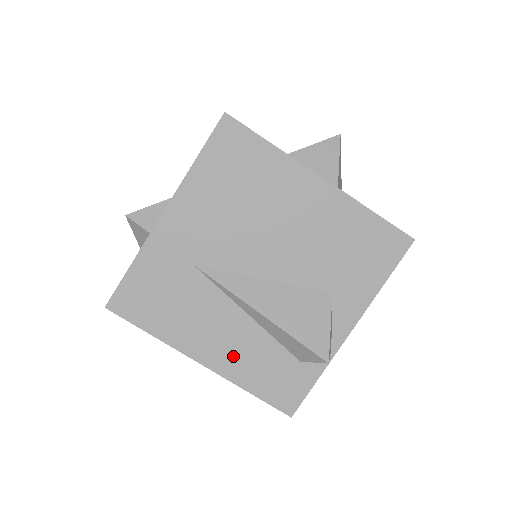
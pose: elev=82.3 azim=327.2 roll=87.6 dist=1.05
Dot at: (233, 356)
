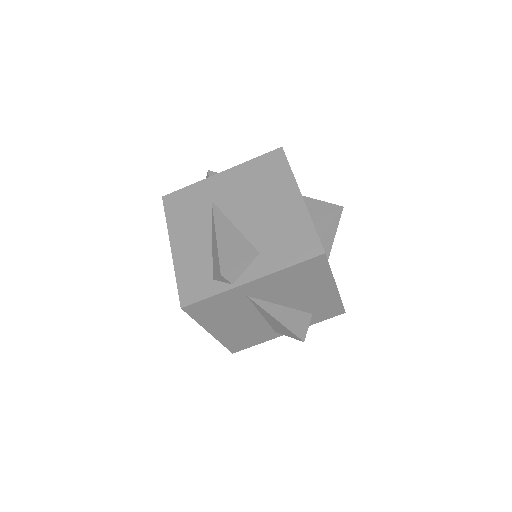
Dot at: (187, 254)
